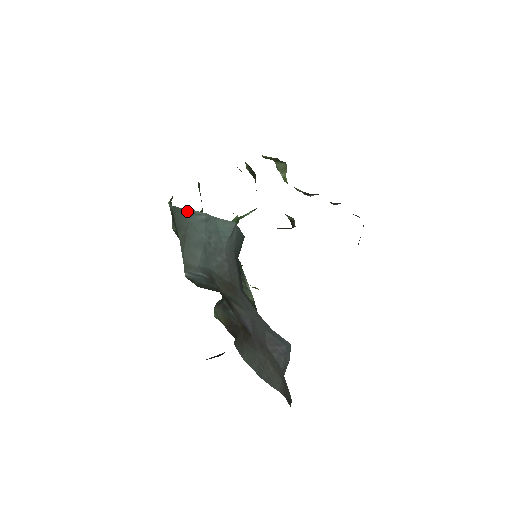
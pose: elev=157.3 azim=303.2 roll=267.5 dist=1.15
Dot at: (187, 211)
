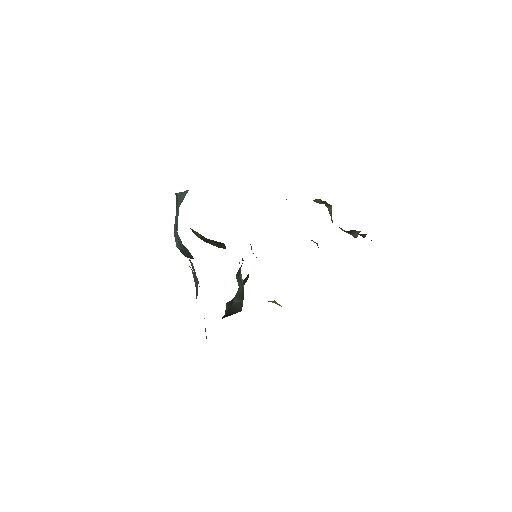
Dot at: (179, 194)
